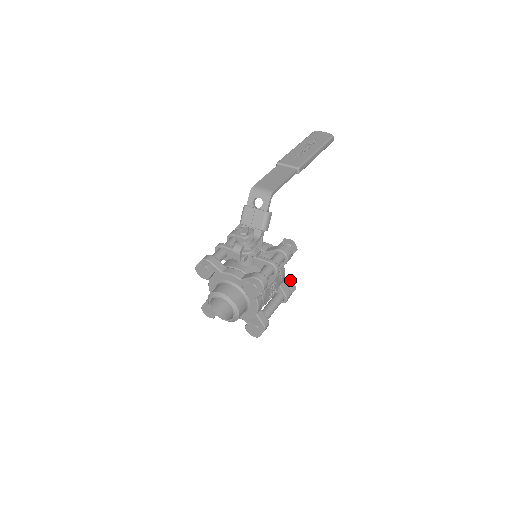
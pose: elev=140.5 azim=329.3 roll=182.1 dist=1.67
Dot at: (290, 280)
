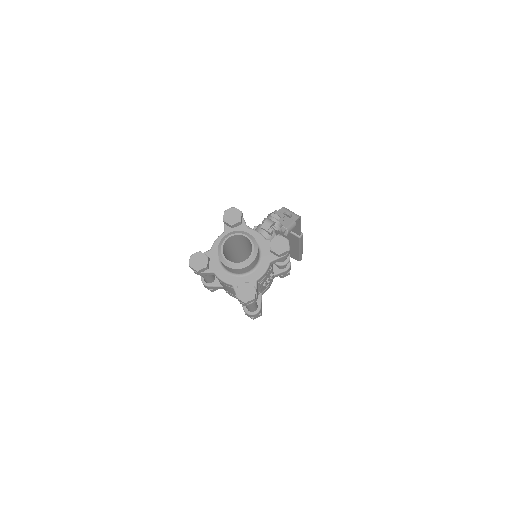
Dot at: occluded
